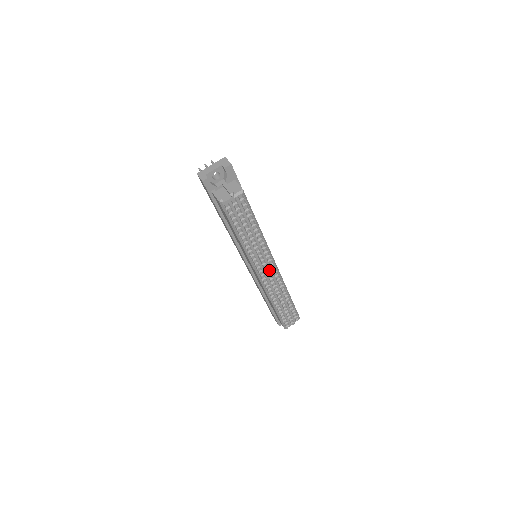
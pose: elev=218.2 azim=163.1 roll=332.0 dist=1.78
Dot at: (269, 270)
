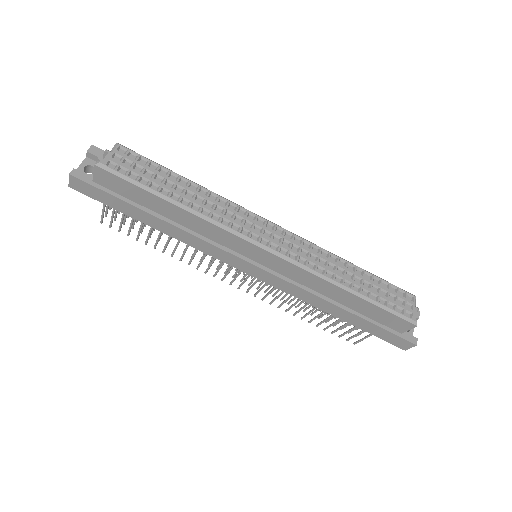
Dot at: (270, 233)
